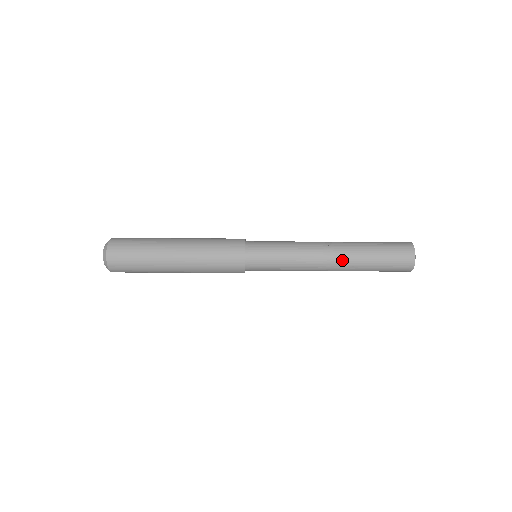
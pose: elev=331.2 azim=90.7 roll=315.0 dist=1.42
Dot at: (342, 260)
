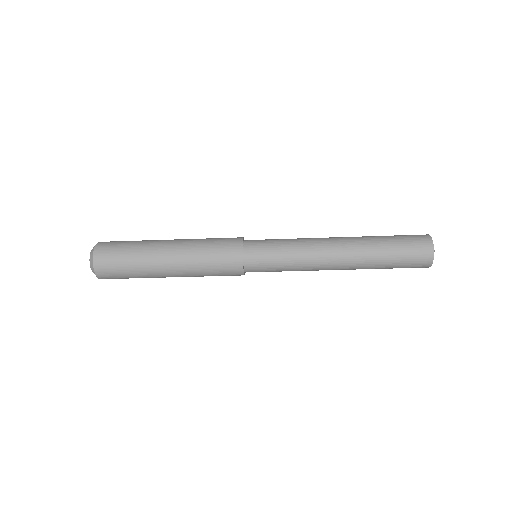
Dot at: (349, 238)
